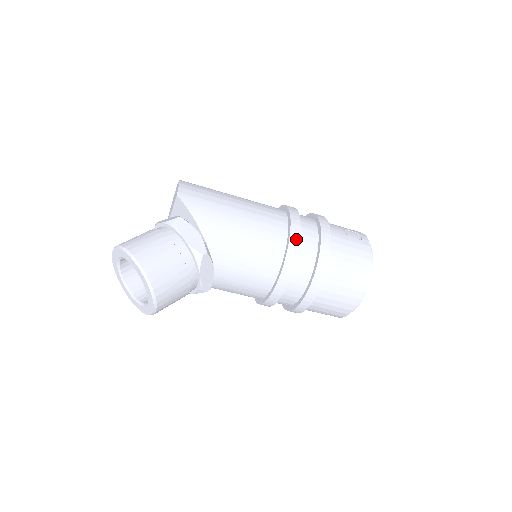
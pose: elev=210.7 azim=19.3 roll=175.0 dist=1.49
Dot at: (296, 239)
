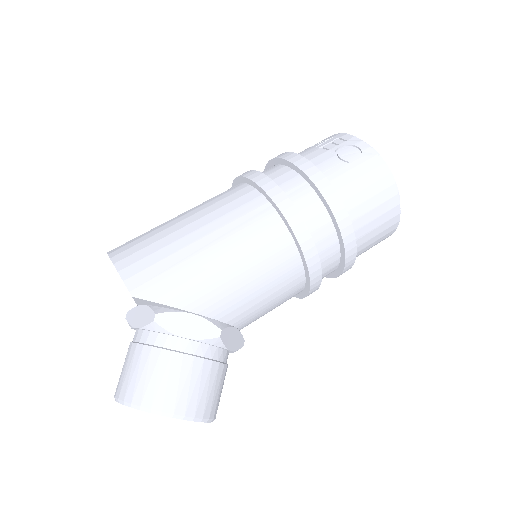
Dot at: (301, 228)
